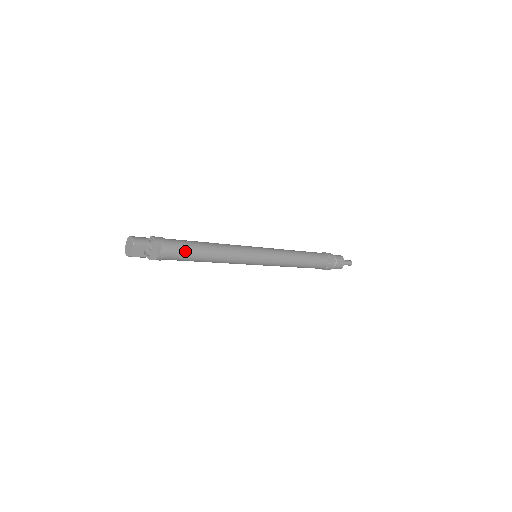
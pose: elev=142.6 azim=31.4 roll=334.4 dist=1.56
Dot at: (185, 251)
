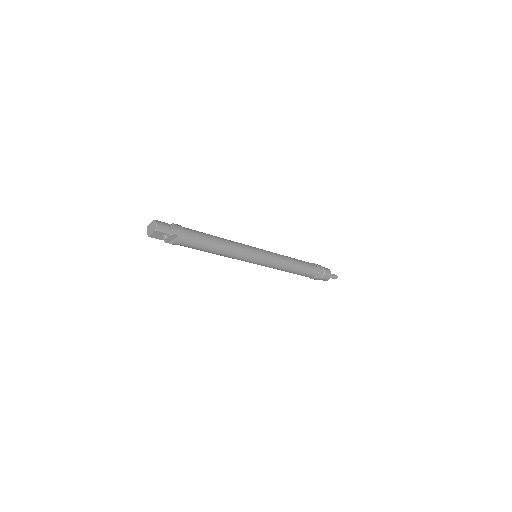
Dot at: (197, 244)
